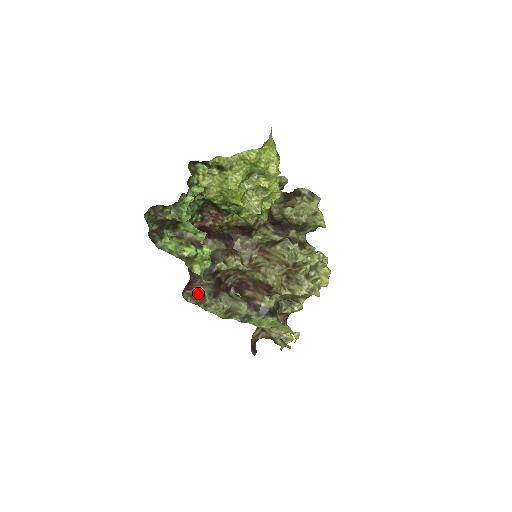
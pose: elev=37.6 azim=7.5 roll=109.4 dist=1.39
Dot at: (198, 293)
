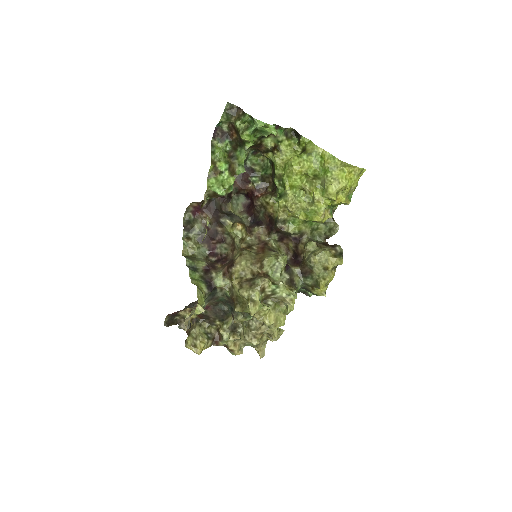
Dot at: (194, 222)
